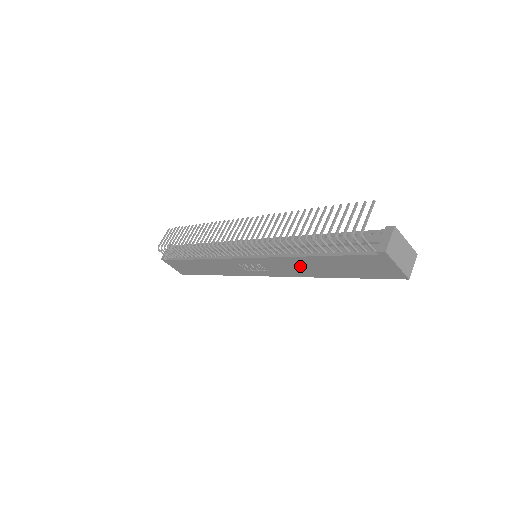
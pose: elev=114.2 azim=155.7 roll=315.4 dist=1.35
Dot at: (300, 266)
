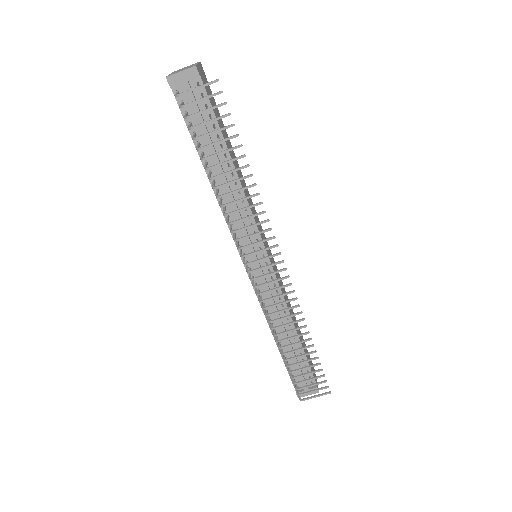
Dot at: occluded
